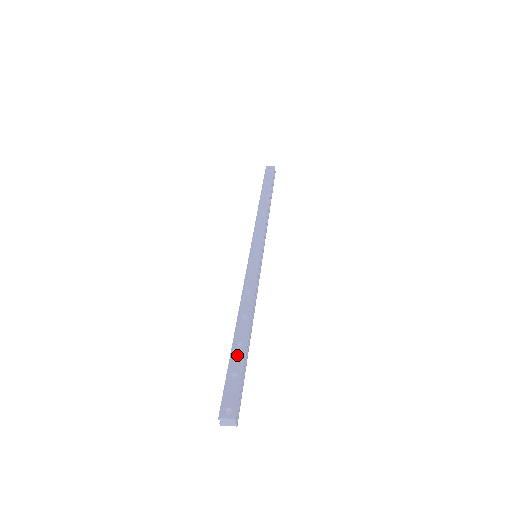
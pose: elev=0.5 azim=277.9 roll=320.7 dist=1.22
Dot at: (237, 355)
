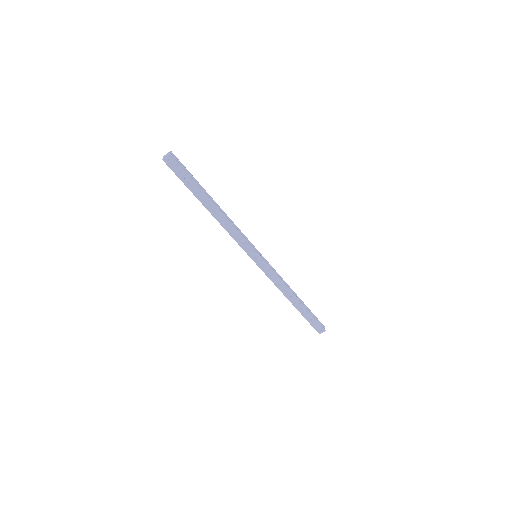
Dot at: occluded
